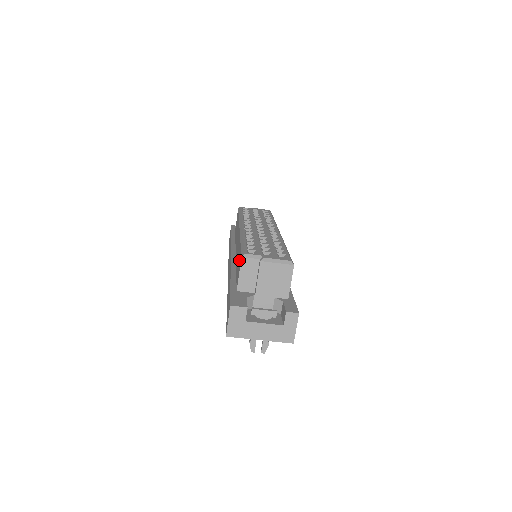
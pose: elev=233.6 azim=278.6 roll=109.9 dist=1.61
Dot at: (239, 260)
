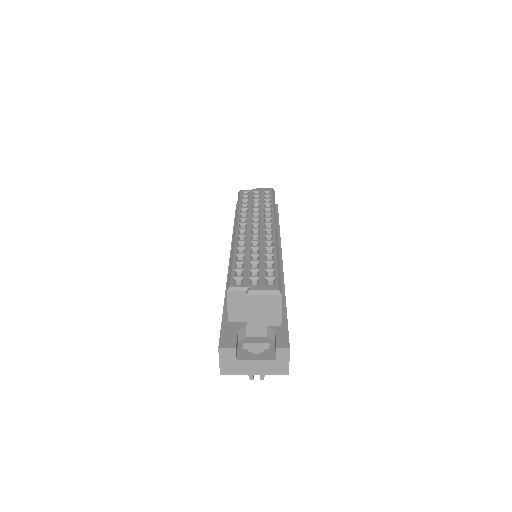
Dot at: occluded
